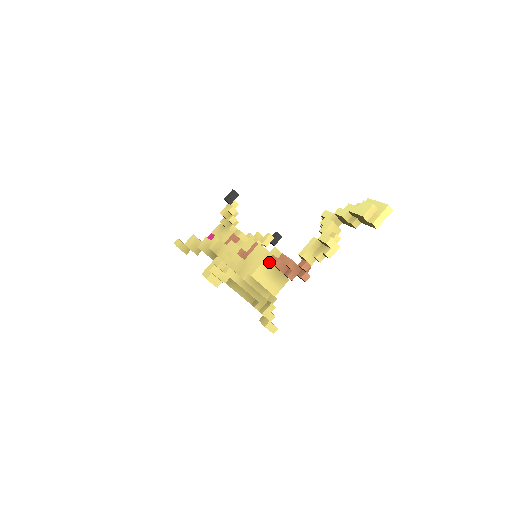
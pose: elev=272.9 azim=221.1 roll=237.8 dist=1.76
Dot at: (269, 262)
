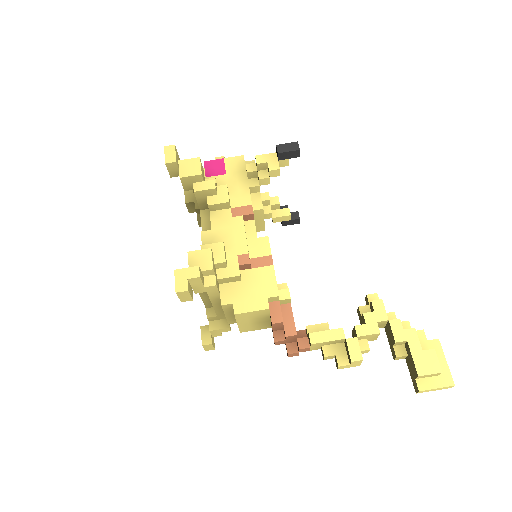
Dot at: (268, 312)
